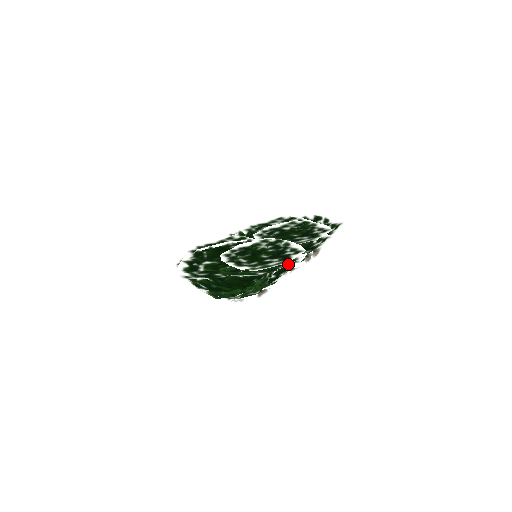
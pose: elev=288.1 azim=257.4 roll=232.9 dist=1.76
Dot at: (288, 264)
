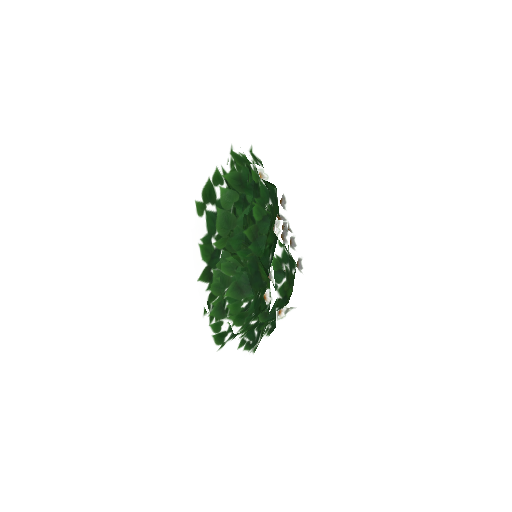
Dot at: occluded
